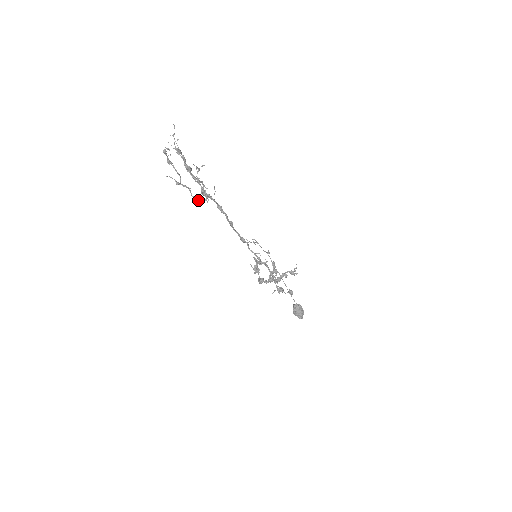
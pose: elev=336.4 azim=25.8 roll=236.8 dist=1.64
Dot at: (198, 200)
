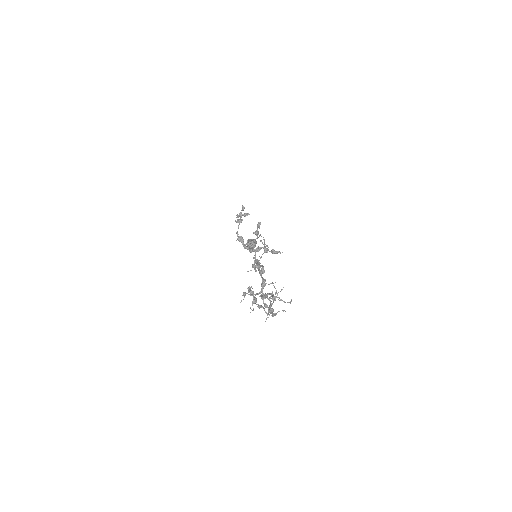
Dot at: occluded
